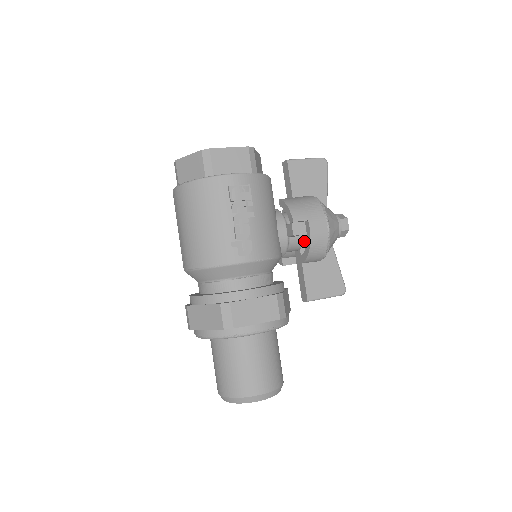
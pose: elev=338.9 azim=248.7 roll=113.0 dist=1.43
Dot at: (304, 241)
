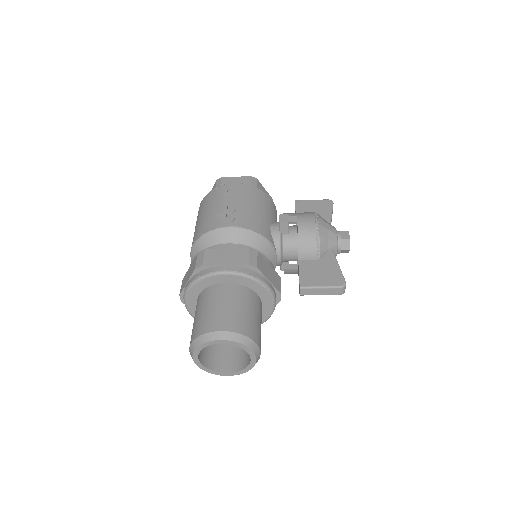
Dot at: occluded
